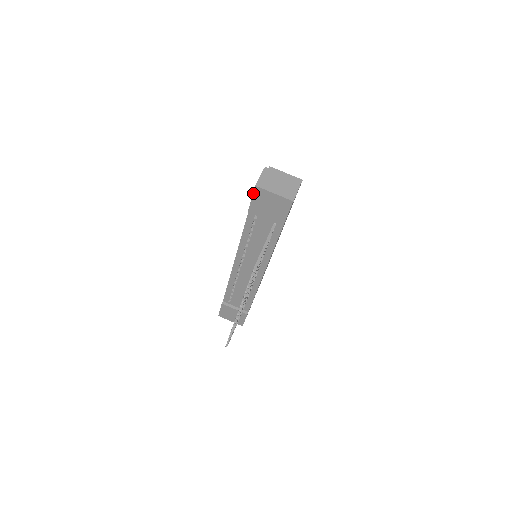
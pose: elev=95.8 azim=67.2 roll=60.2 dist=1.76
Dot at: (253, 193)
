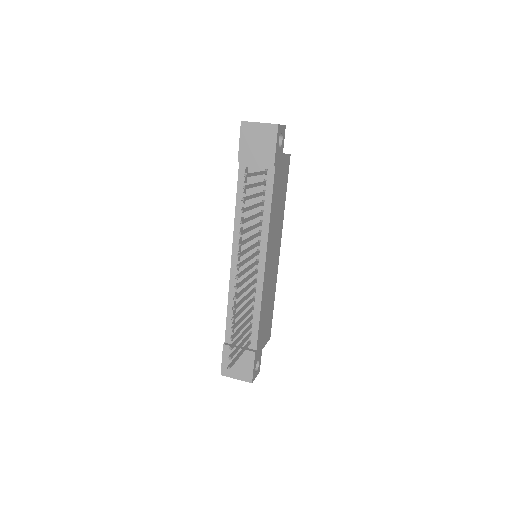
Dot at: (240, 132)
